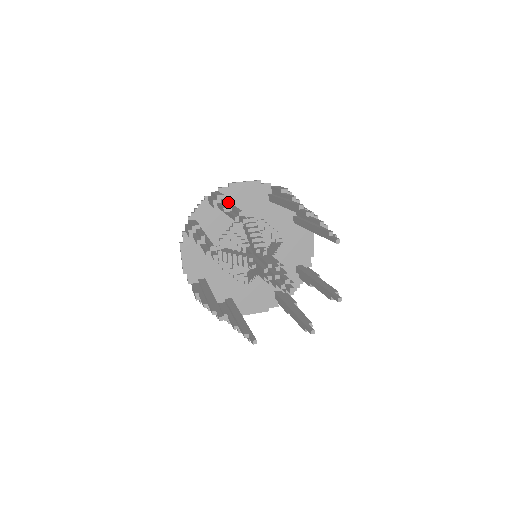
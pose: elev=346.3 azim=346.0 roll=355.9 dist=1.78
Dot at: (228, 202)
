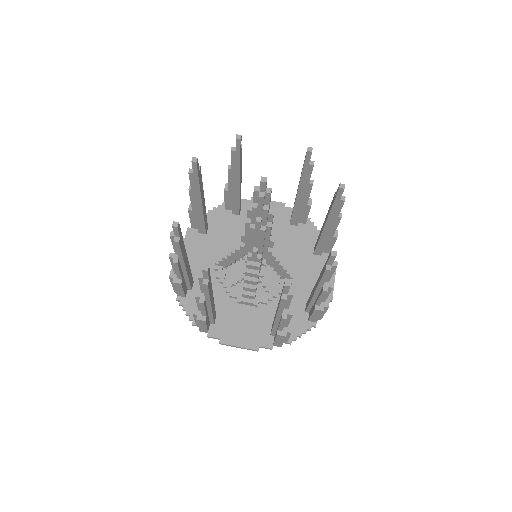
Dot at: occluded
